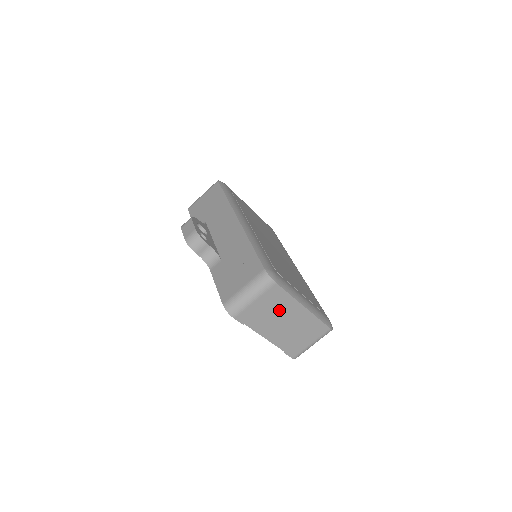
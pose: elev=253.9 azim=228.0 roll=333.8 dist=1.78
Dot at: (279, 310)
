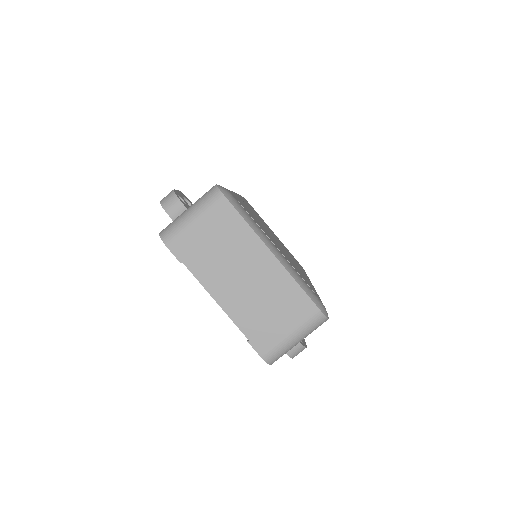
Dot at: (233, 249)
